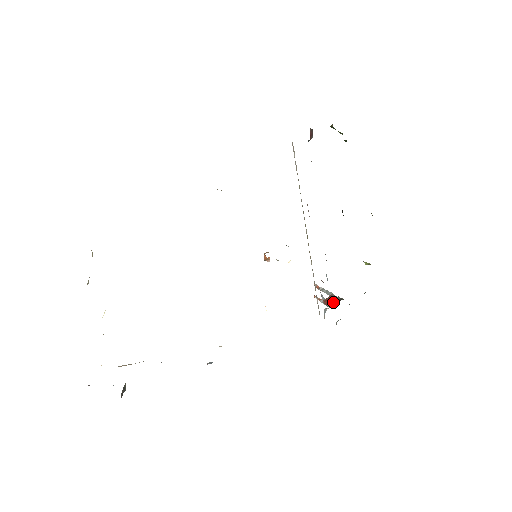
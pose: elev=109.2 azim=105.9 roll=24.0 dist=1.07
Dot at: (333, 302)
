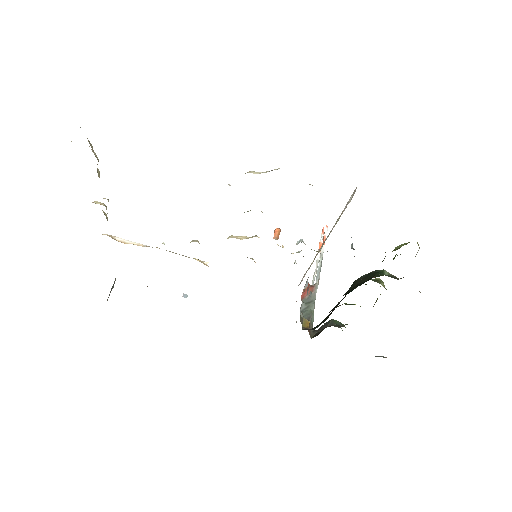
Dot at: (305, 308)
